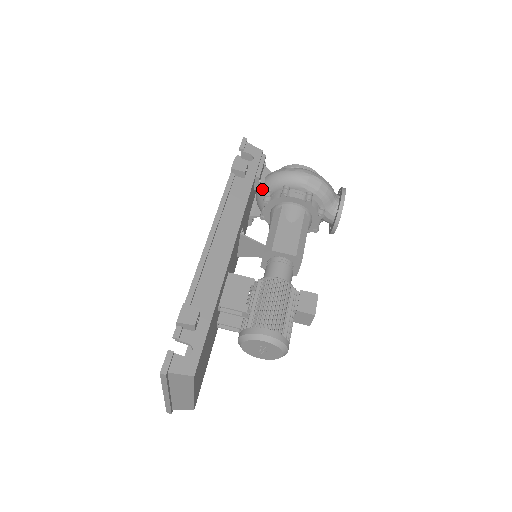
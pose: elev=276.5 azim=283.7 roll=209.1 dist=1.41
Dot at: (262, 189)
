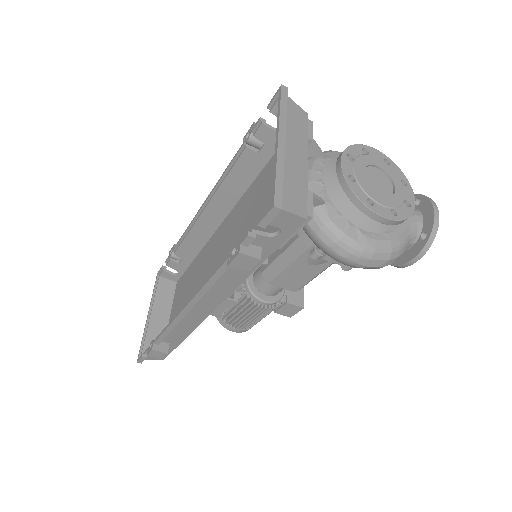
Dot at: occluded
